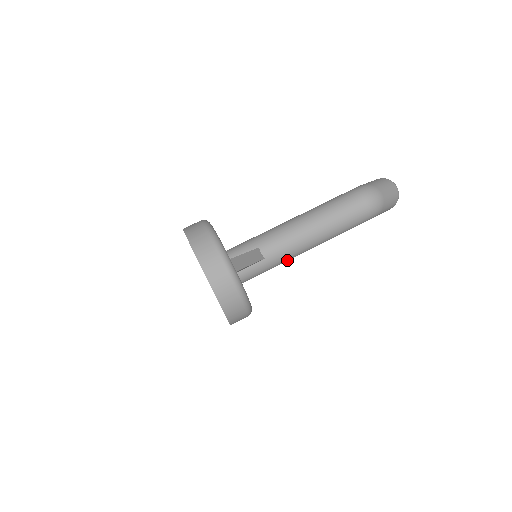
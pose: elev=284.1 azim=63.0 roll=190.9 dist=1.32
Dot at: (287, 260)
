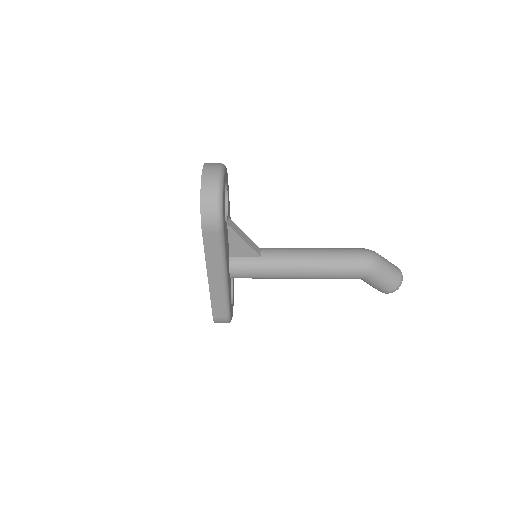
Dot at: (280, 272)
